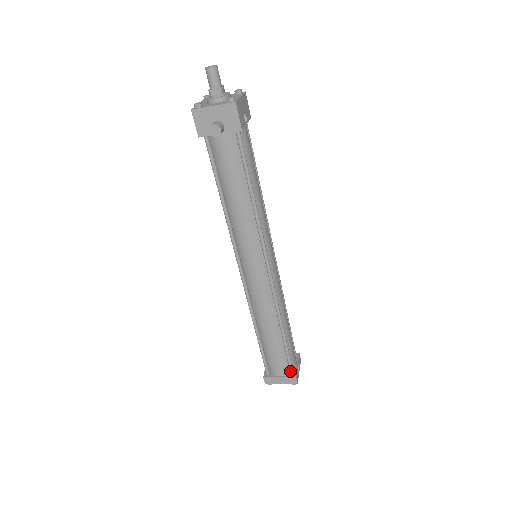
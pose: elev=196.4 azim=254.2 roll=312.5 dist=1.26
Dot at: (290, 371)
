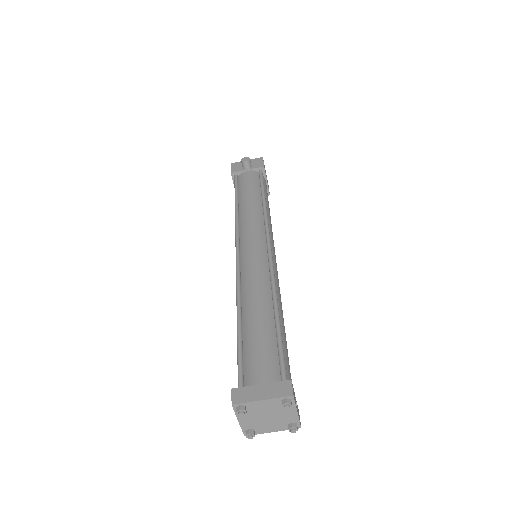
Dot at: (281, 376)
